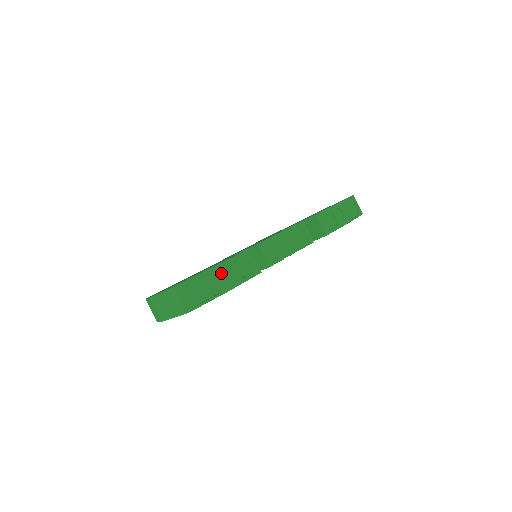
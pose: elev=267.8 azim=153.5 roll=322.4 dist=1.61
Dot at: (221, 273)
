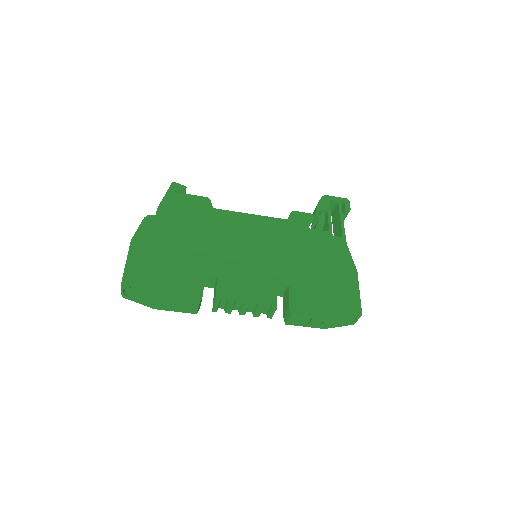
Dot at: (160, 303)
